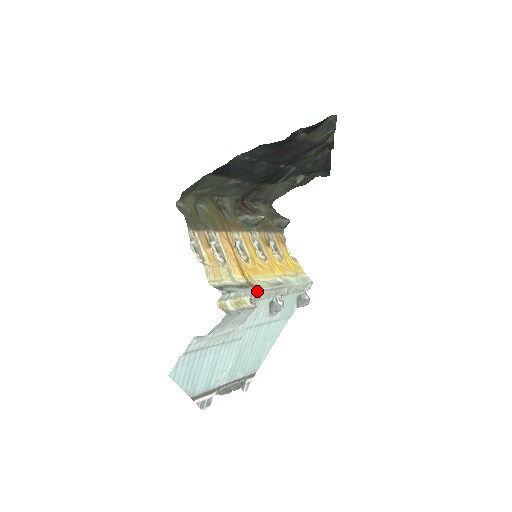
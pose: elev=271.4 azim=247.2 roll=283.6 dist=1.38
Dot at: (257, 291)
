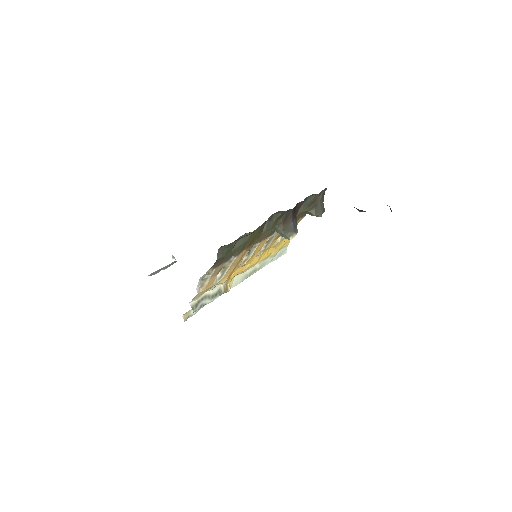
Dot at: occluded
